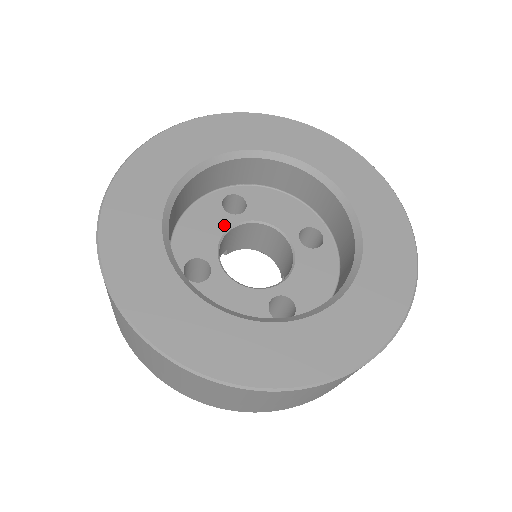
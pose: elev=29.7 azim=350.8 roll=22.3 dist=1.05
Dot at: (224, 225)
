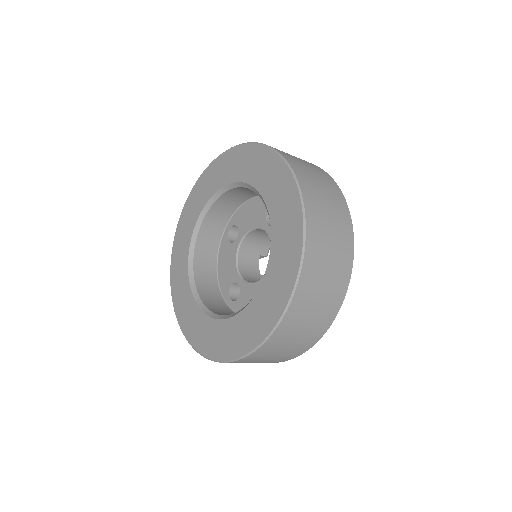
Dot at: (234, 252)
